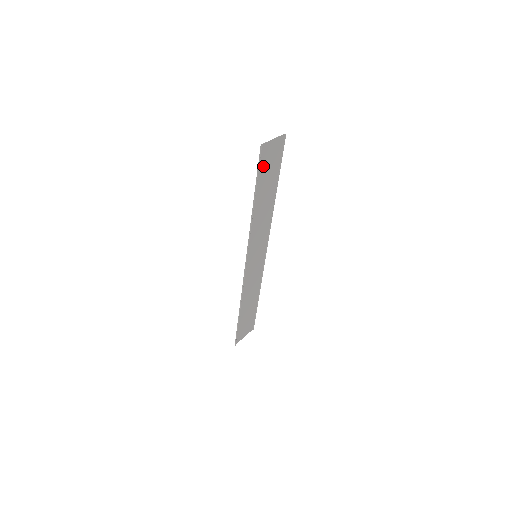
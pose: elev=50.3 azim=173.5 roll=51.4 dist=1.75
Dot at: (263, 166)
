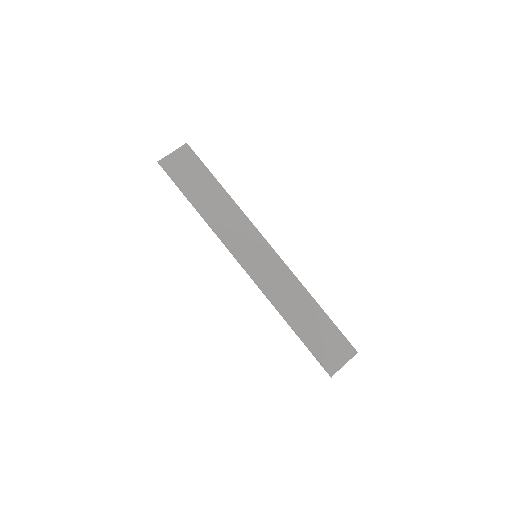
Dot at: (179, 175)
